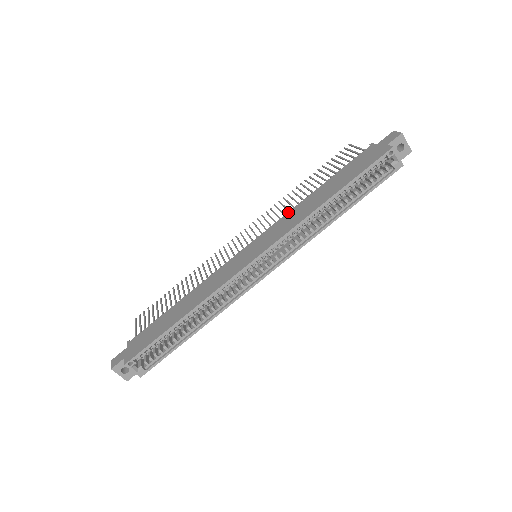
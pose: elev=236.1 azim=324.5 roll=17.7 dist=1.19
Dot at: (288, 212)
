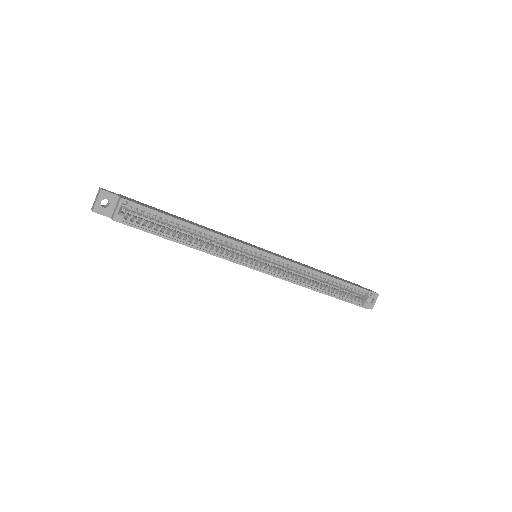
Dot at: occluded
